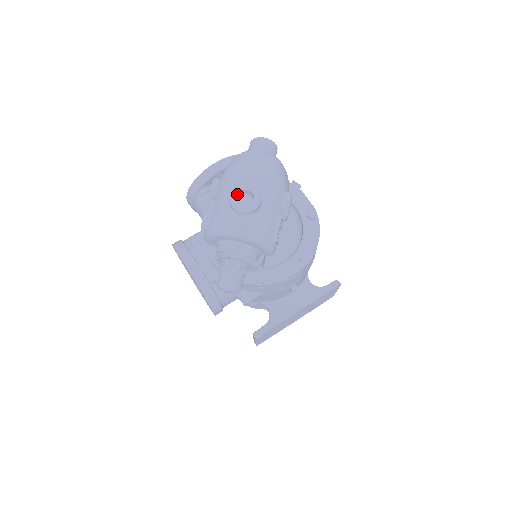
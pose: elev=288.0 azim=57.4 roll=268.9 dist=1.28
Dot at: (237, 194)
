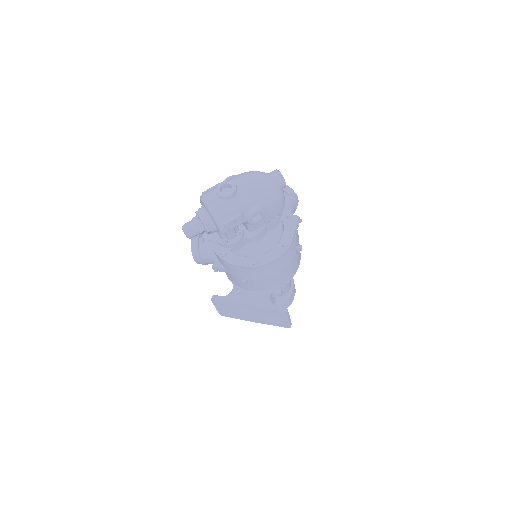
Dot at: (225, 184)
